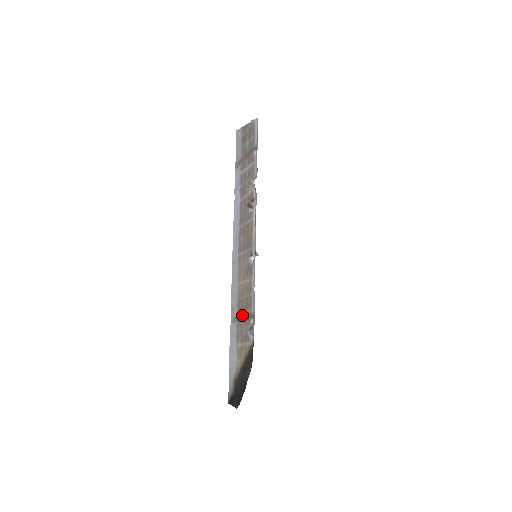
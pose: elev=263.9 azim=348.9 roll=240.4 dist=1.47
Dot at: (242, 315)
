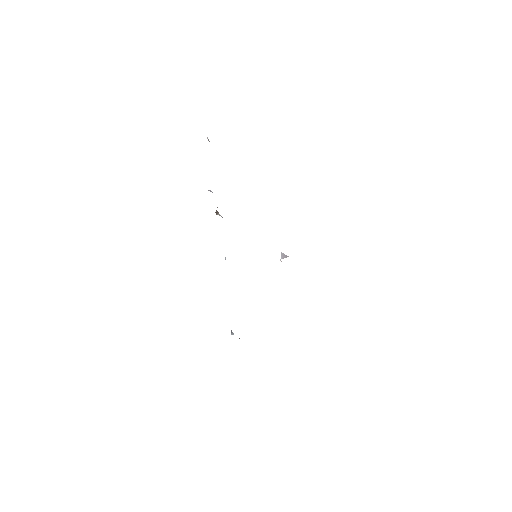
Dot at: occluded
